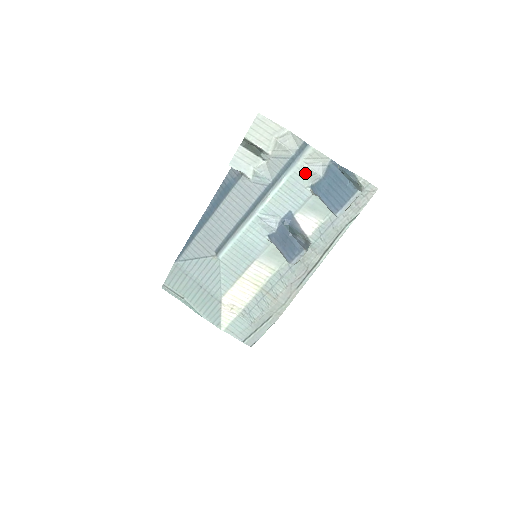
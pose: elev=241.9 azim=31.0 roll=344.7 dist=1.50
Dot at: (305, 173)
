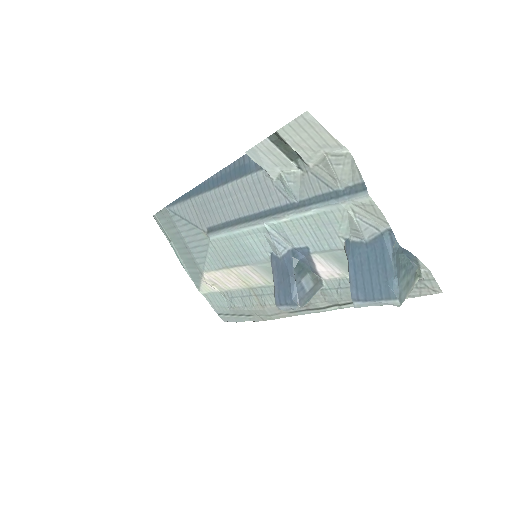
Dot at: (346, 220)
